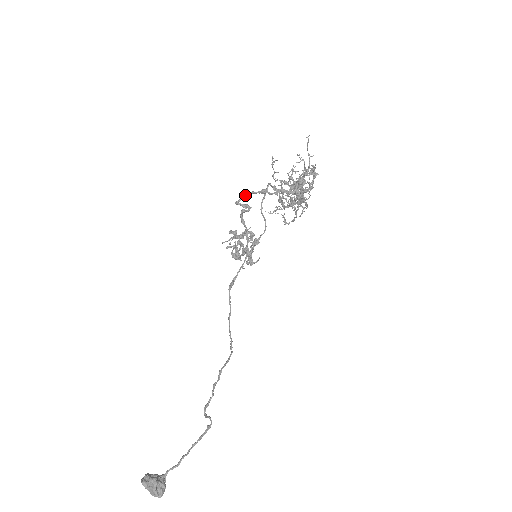
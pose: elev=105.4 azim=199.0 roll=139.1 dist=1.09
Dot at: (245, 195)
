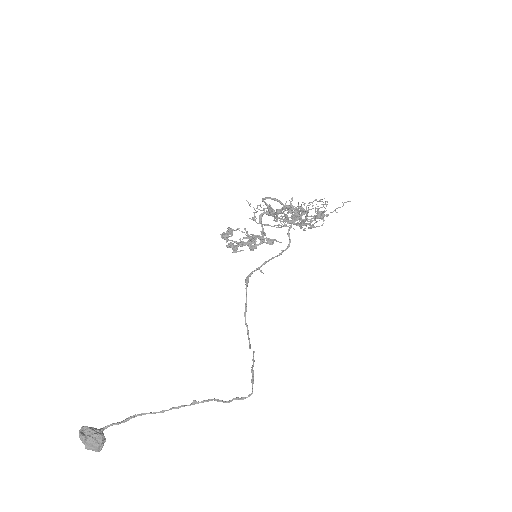
Dot at: (272, 198)
